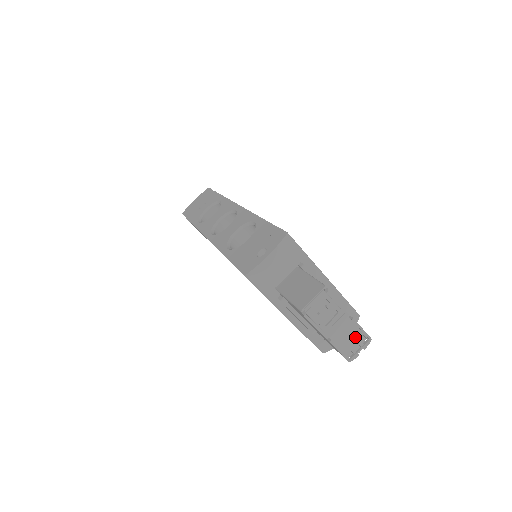
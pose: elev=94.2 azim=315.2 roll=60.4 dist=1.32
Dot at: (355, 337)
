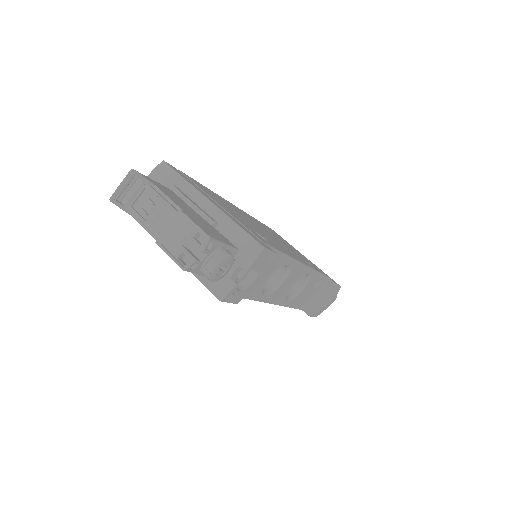
Dot at: (188, 236)
